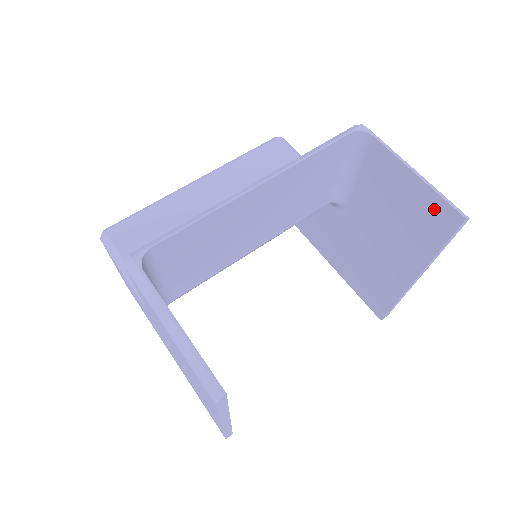
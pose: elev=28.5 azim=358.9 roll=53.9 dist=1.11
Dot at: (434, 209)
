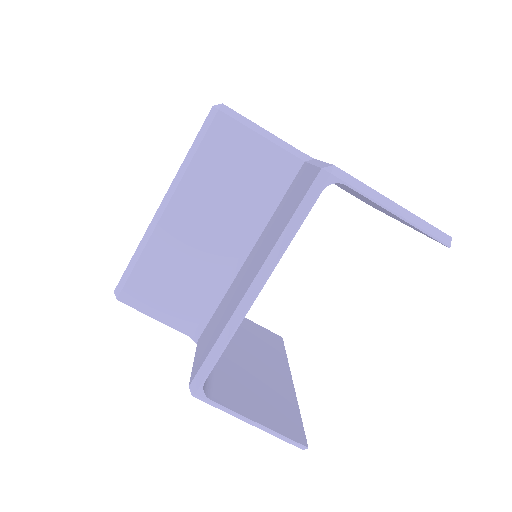
Dot at: occluded
